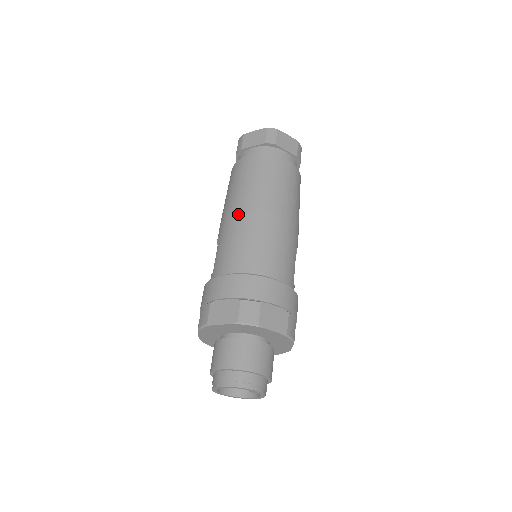
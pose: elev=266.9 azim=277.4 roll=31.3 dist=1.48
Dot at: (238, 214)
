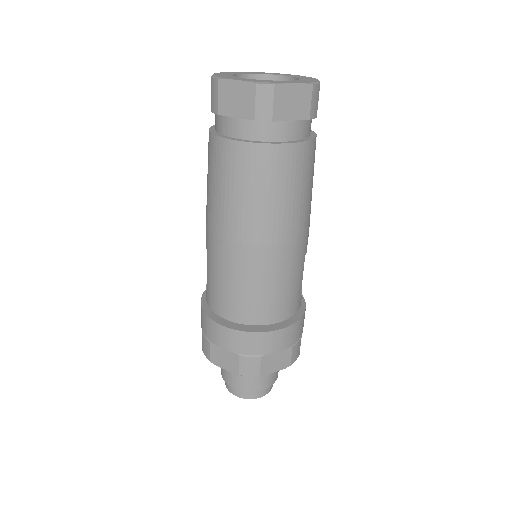
Dot at: (225, 246)
